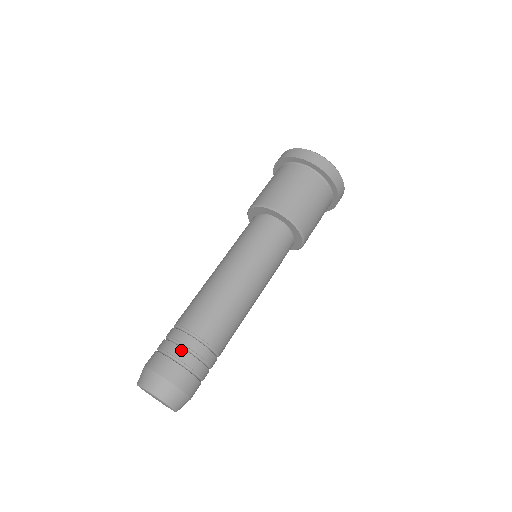
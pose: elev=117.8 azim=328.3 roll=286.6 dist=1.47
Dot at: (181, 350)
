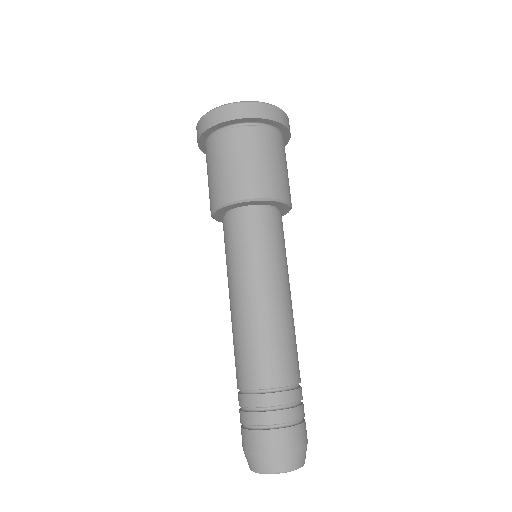
Dot at: (288, 411)
